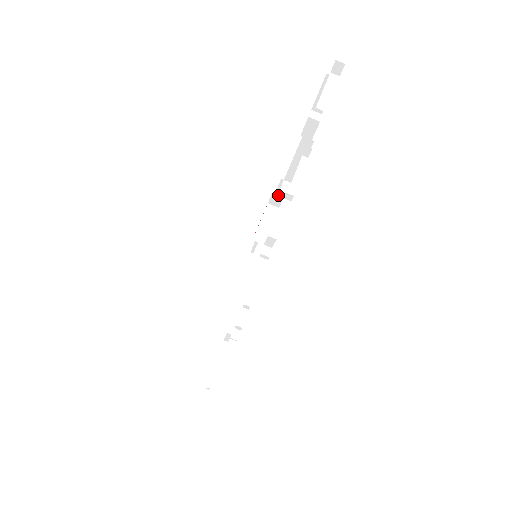
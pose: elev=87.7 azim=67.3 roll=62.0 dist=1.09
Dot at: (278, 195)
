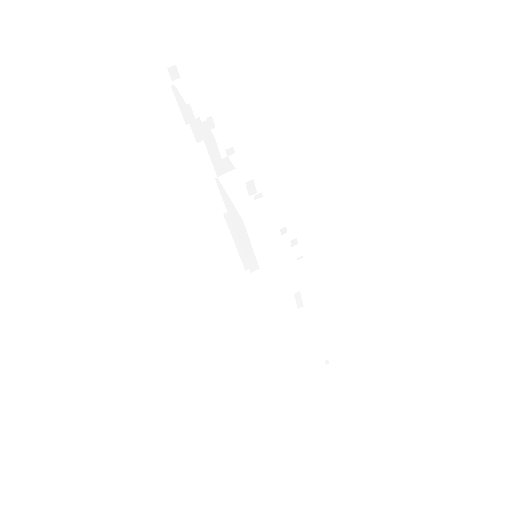
Dot at: (224, 188)
